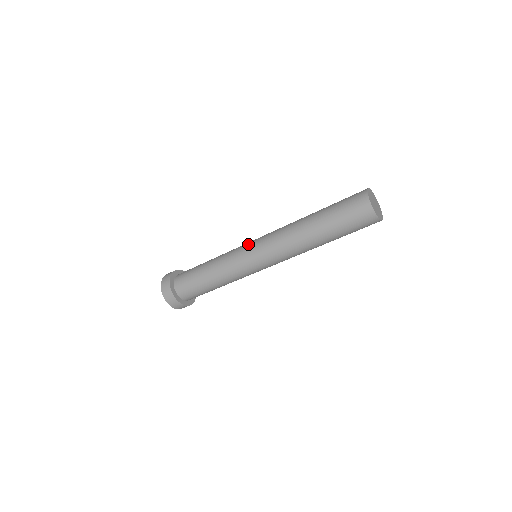
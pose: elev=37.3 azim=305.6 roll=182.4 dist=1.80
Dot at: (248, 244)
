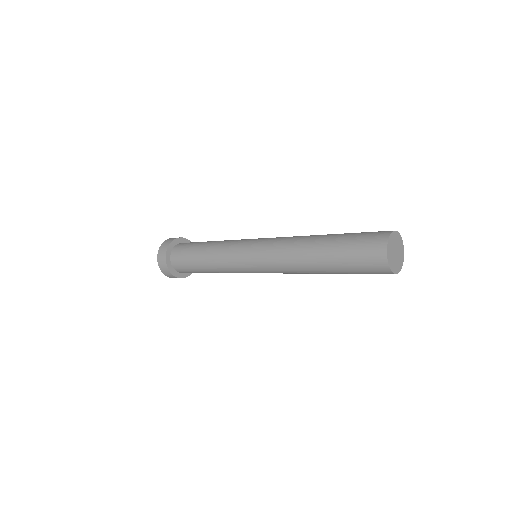
Dot at: (248, 267)
